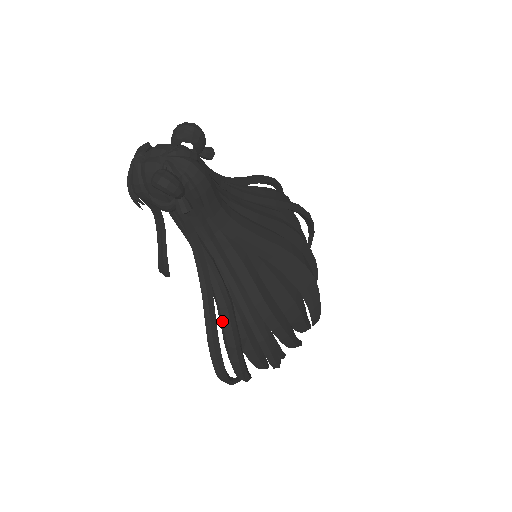
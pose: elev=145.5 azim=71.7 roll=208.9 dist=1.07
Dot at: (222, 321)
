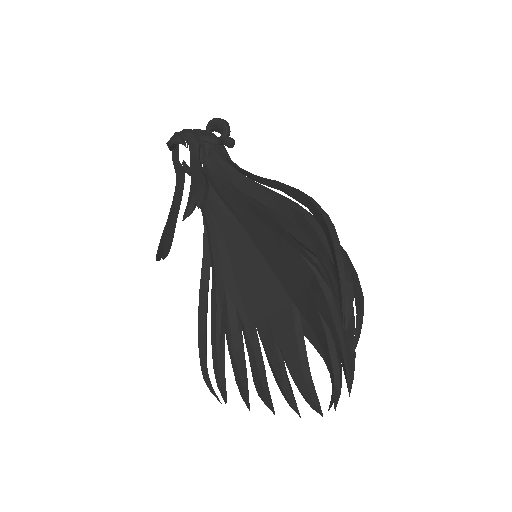
Dot at: (289, 199)
